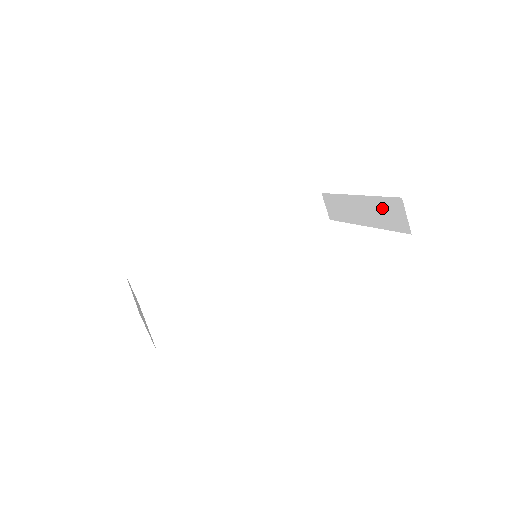
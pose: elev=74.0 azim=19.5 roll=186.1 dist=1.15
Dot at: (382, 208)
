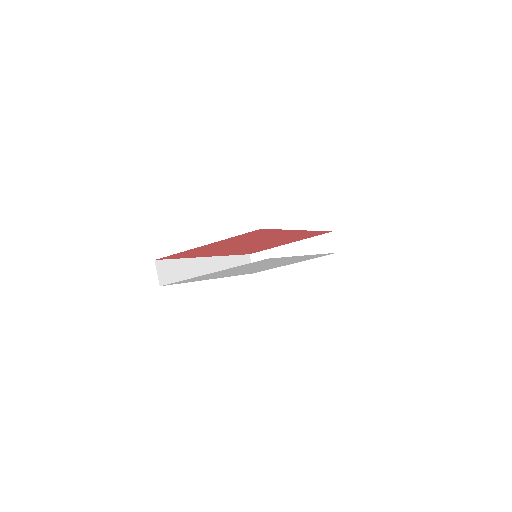
Dot at: (314, 244)
